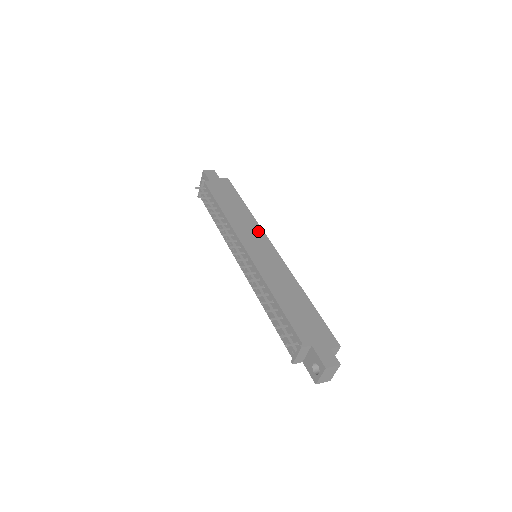
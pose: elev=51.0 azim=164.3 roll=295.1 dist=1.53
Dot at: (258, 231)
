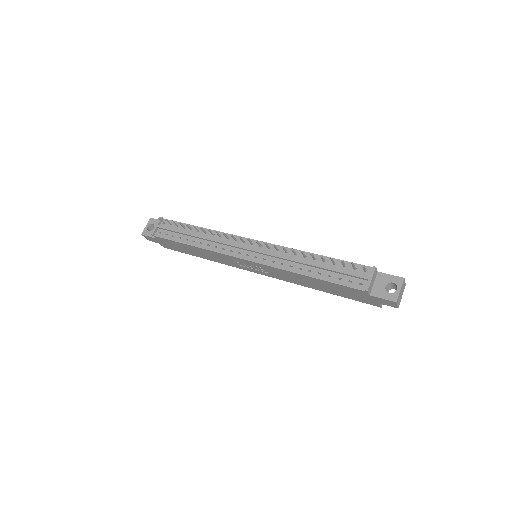
Dot at: occluded
